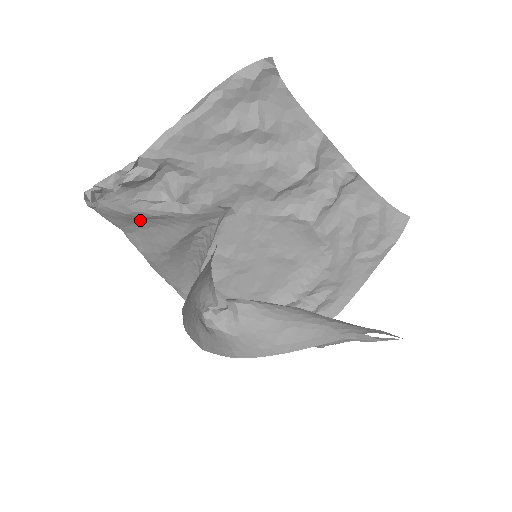
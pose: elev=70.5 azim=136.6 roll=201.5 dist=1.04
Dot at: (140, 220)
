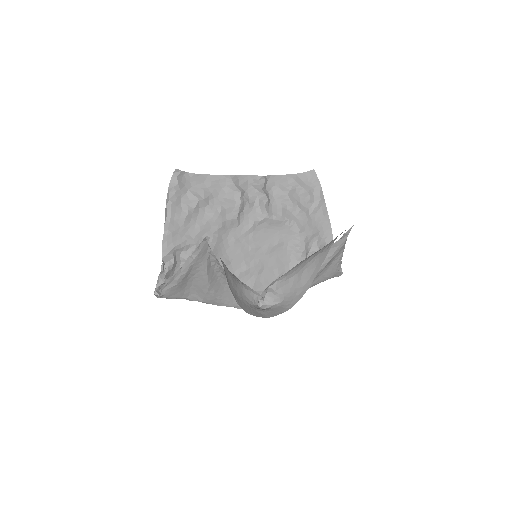
Dot at: (185, 283)
